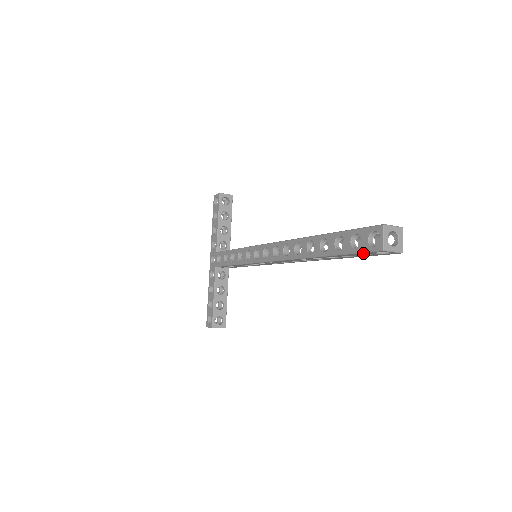
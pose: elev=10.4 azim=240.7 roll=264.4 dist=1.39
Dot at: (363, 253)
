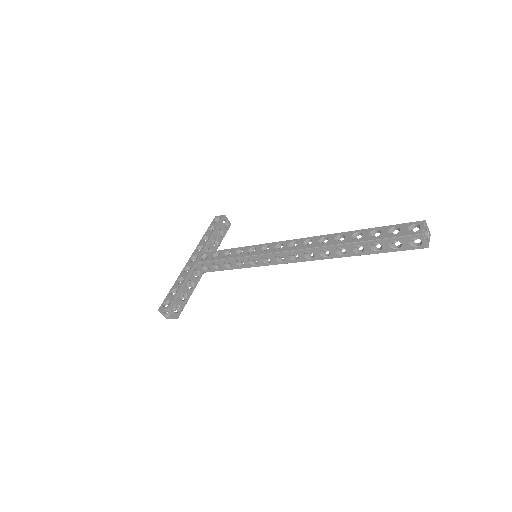
Dot at: (399, 239)
